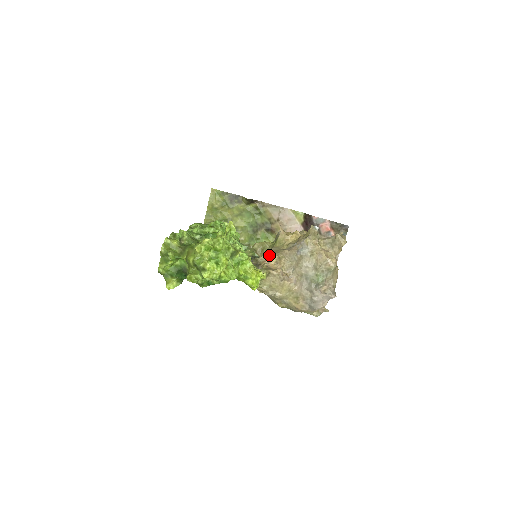
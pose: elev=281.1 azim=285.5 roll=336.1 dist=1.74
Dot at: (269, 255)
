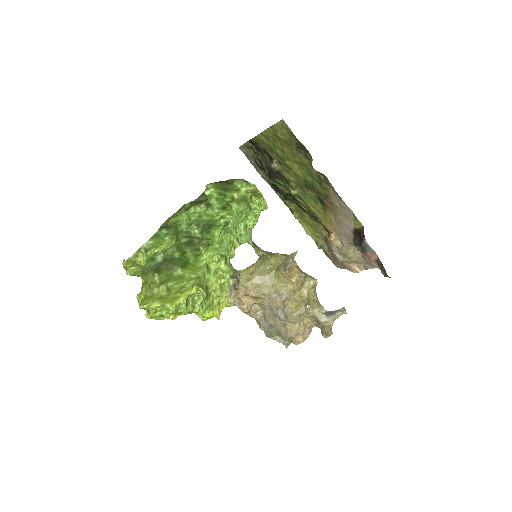
Dot at: (249, 291)
